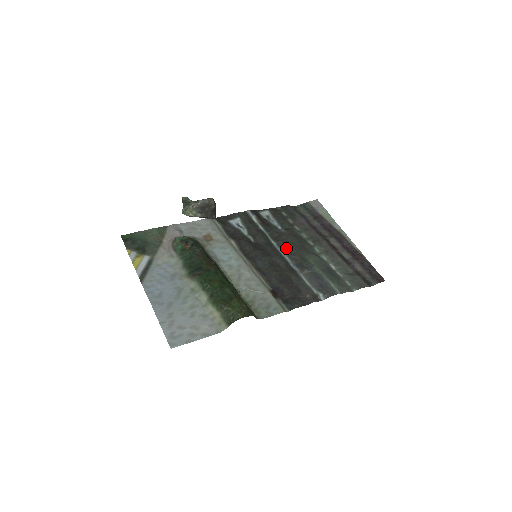
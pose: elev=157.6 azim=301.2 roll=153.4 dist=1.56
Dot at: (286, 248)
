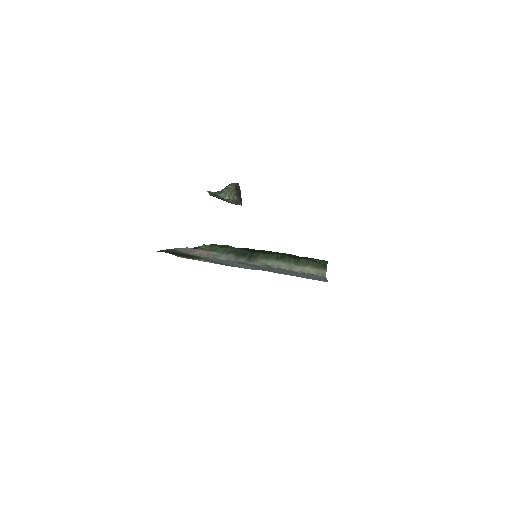
Dot at: occluded
